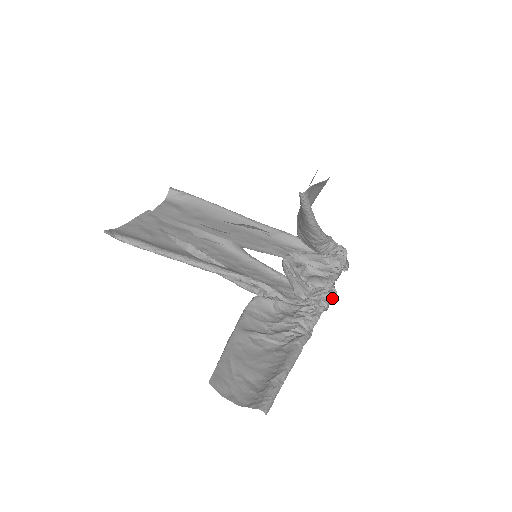
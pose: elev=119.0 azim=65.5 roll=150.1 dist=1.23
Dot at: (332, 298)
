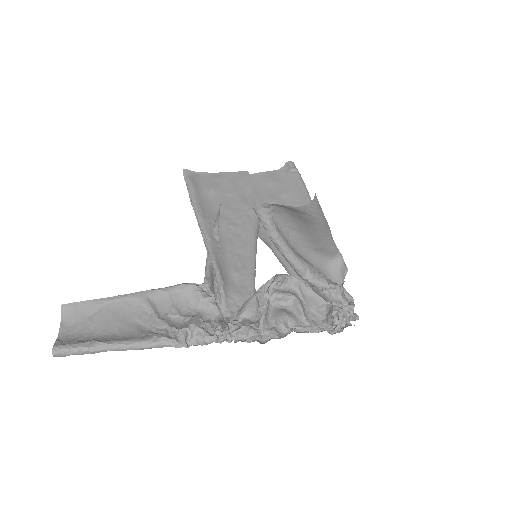
Dot at: (267, 341)
